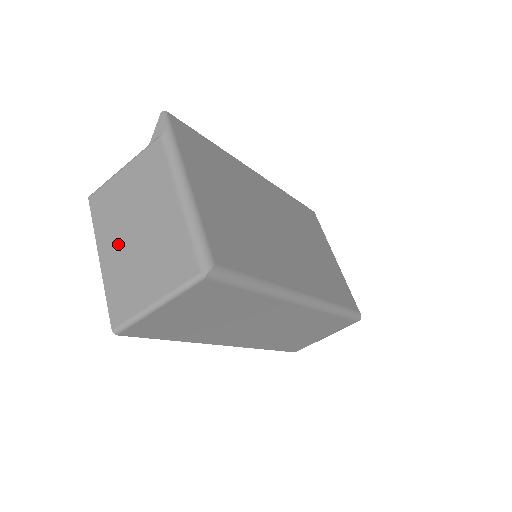
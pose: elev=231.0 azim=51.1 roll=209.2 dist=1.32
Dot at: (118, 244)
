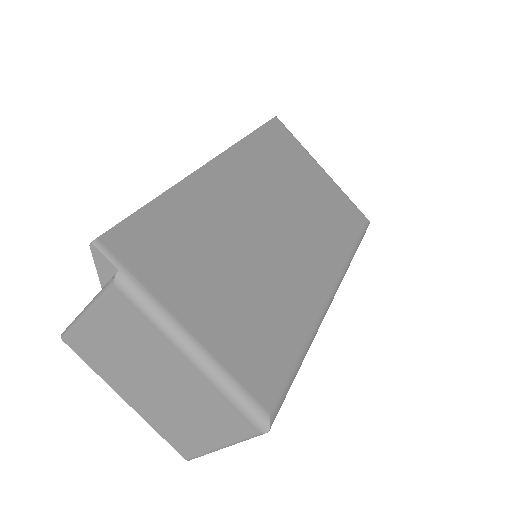
Dot at: (139, 392)
